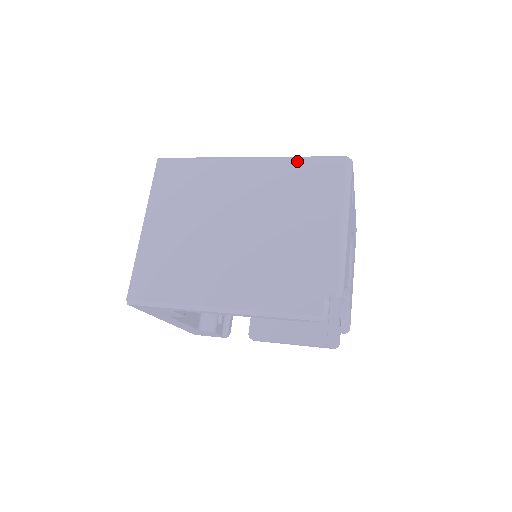
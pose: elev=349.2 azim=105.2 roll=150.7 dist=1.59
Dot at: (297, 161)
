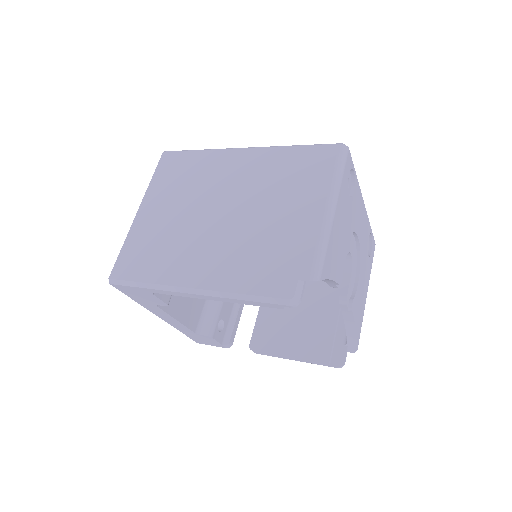
Dot at: (291, 149)
